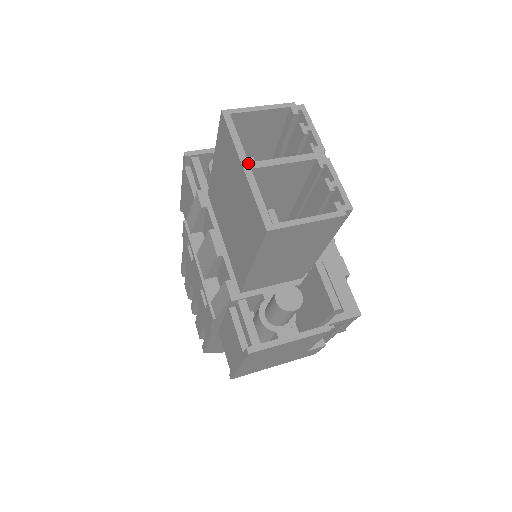
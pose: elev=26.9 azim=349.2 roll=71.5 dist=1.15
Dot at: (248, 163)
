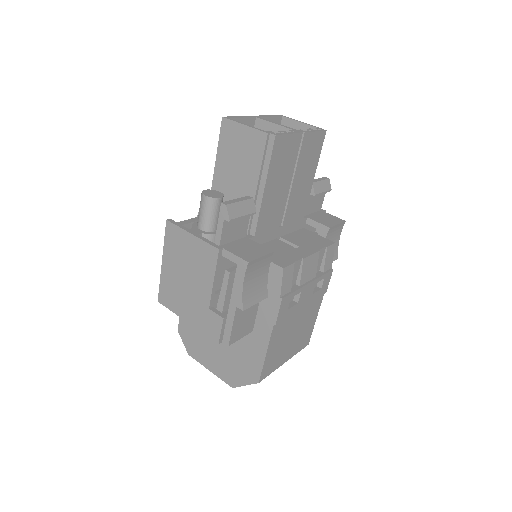
Dot at: (258, 117)
